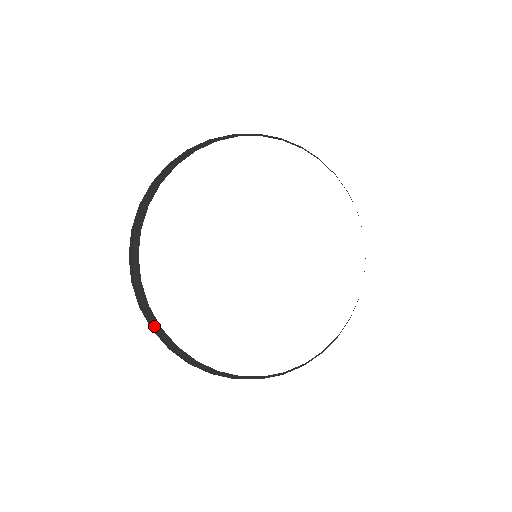
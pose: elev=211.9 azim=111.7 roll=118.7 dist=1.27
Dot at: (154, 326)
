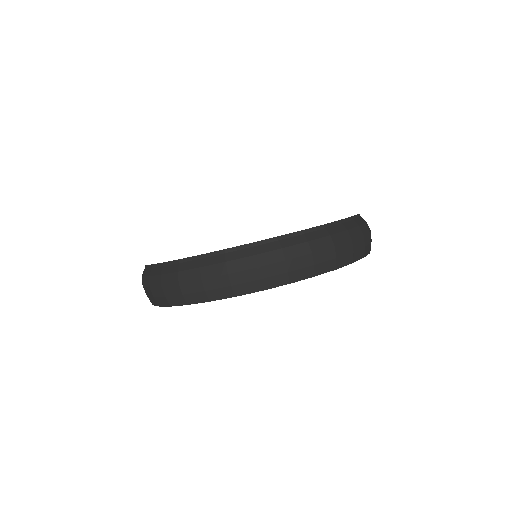
Dot at: (159, 273)
